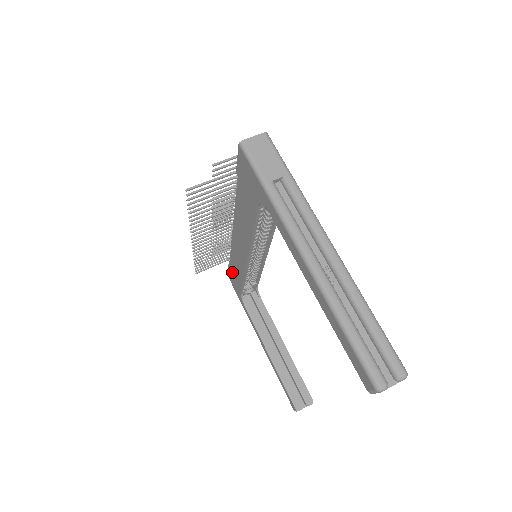
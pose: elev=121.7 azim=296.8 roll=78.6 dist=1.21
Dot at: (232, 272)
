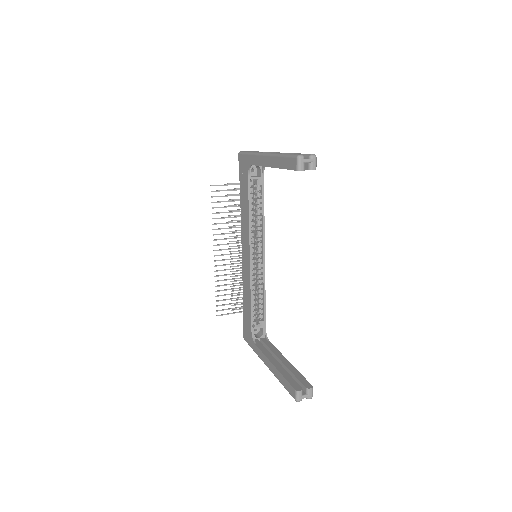
Dot at: (245, 316)
